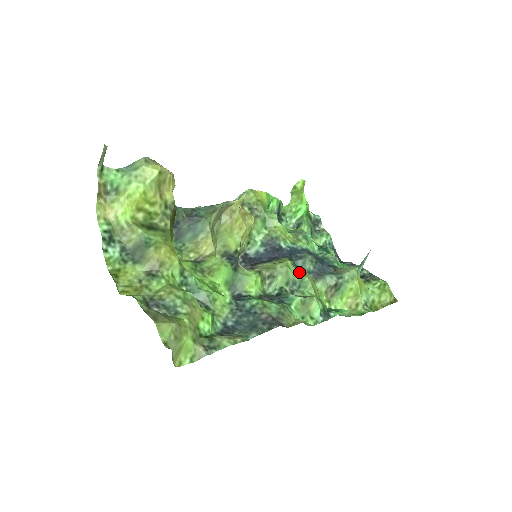
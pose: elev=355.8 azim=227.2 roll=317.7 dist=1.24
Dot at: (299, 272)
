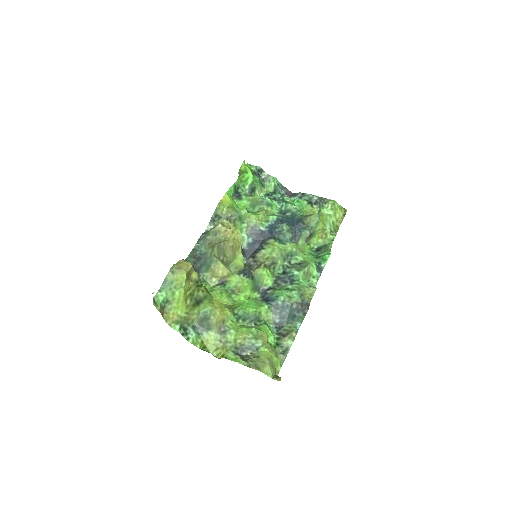
Dot at: (286, 245)
